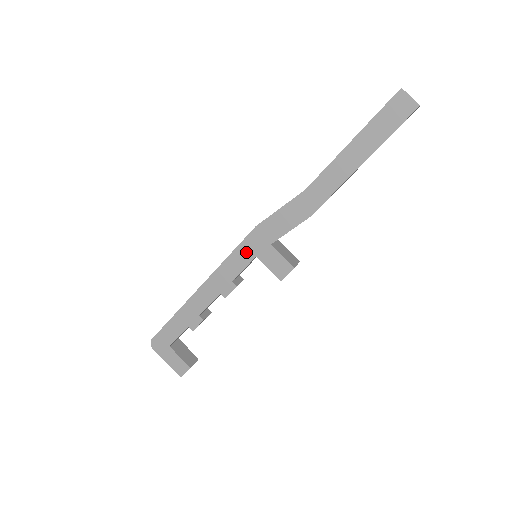
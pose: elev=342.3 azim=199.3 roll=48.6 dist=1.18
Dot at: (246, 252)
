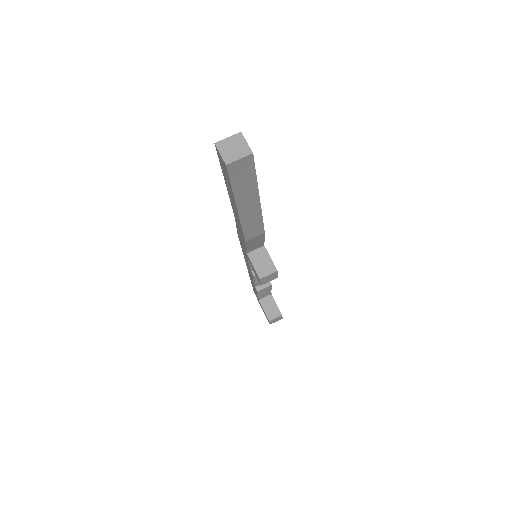
Dot at: (244, 253)
